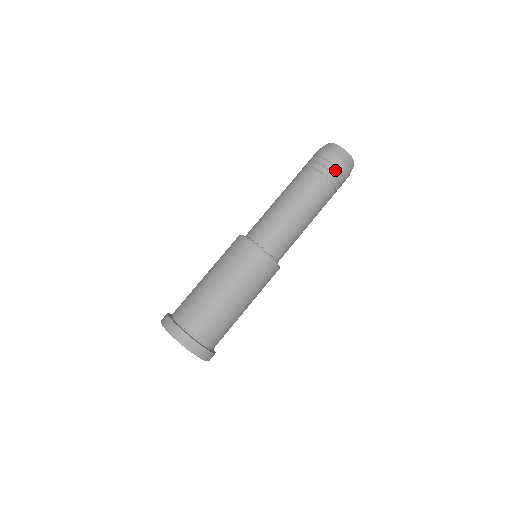
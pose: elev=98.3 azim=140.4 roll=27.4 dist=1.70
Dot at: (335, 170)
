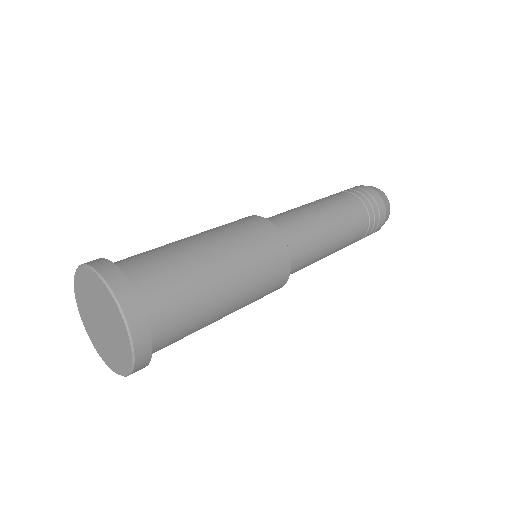
Dot at: occluded
